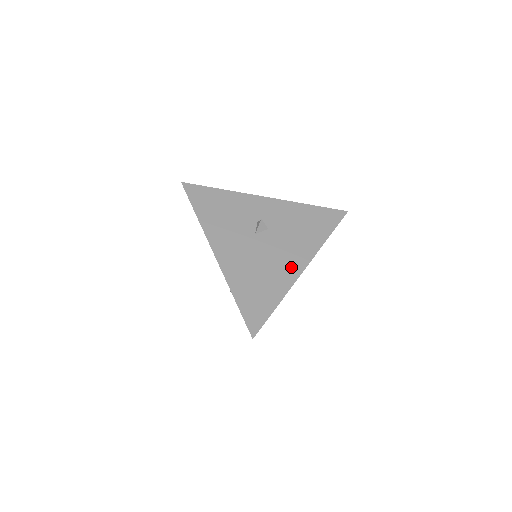
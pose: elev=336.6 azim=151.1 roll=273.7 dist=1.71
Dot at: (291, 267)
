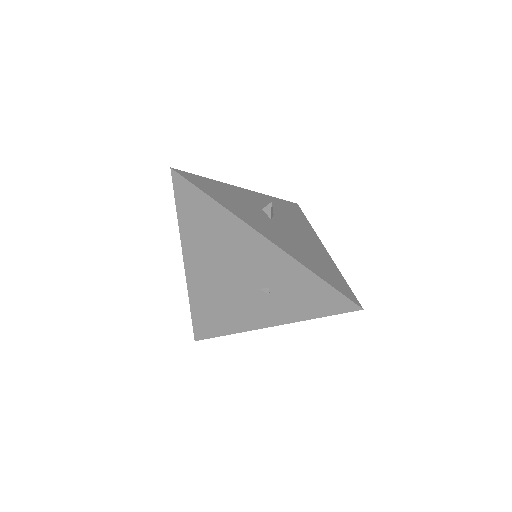
Dot at: (317, 246)
